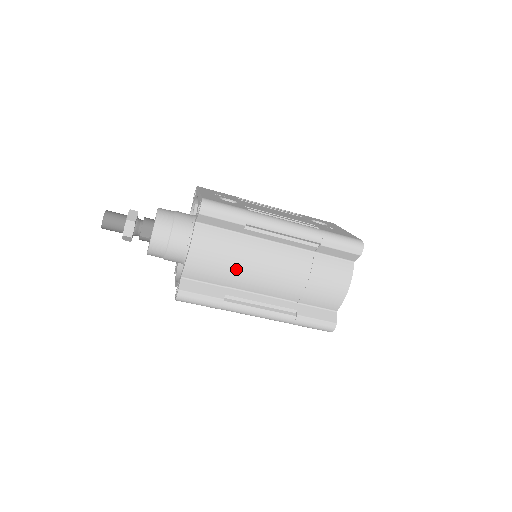
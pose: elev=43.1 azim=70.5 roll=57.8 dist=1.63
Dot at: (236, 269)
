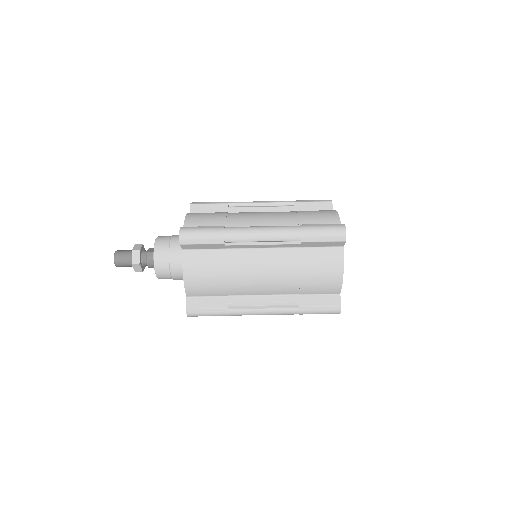
Dot at: (229, 217)
